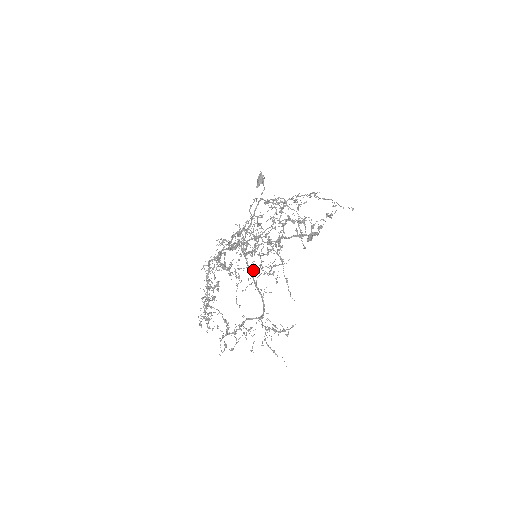
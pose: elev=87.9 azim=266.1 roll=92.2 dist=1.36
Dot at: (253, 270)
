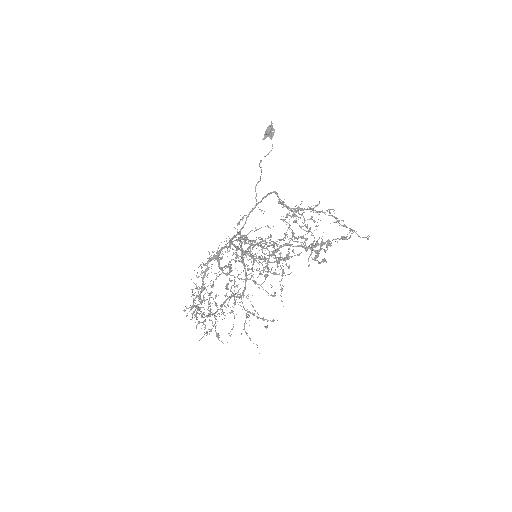
Dot at: (251, 273)
